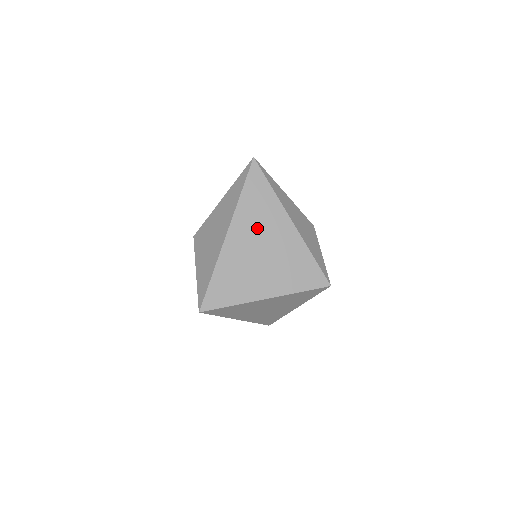
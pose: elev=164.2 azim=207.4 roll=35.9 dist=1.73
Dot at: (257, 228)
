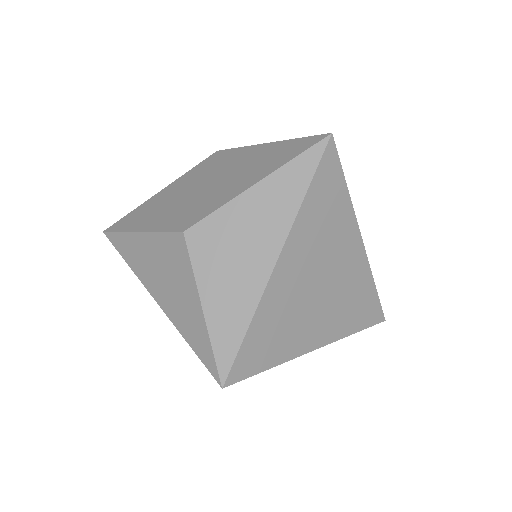
Dot at: occluded
